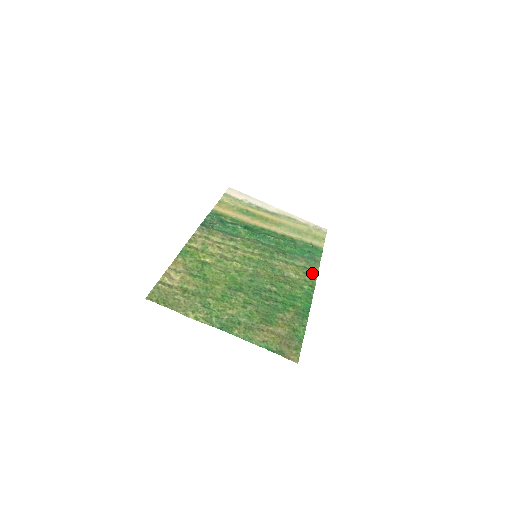
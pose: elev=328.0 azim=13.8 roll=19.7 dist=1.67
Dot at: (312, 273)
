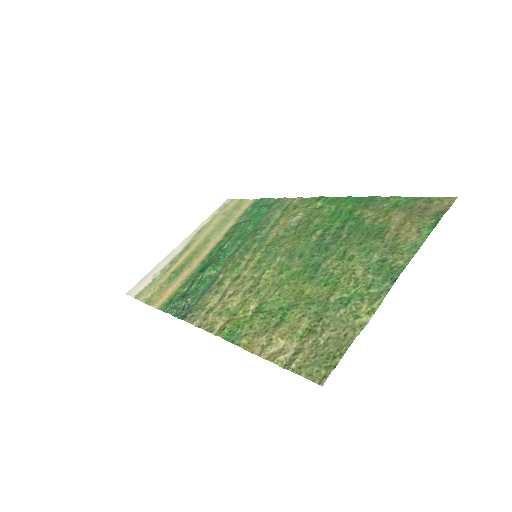
Dot at: (296, 202)
